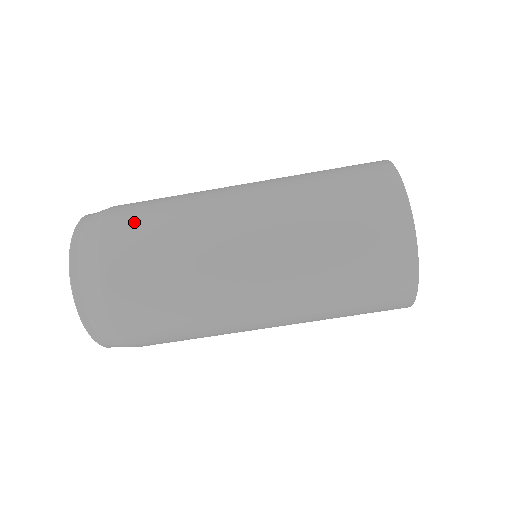
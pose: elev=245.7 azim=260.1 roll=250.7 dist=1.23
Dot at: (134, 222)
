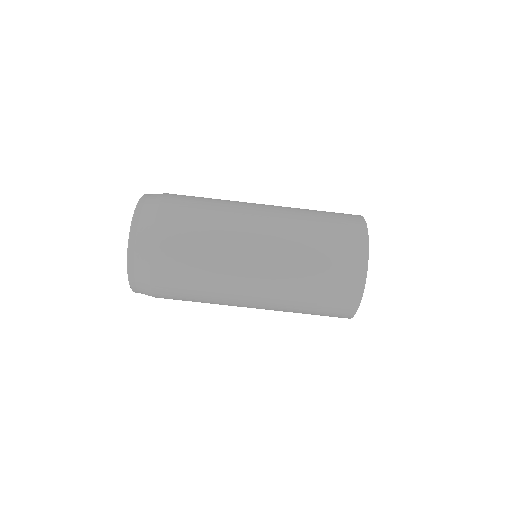
Dot at: (177, 246)
